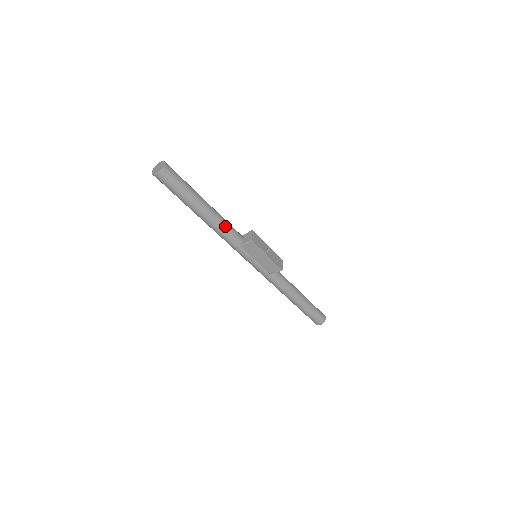
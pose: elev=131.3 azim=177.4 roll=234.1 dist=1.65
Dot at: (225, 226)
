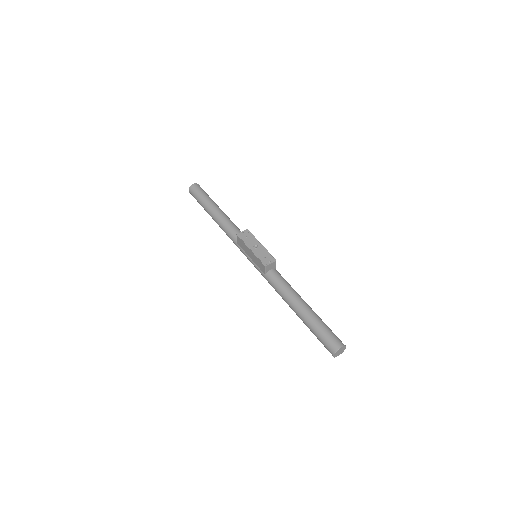
Dot at: (227, 226)
